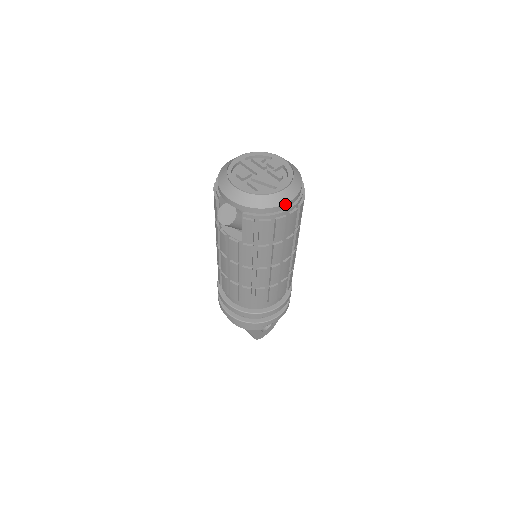
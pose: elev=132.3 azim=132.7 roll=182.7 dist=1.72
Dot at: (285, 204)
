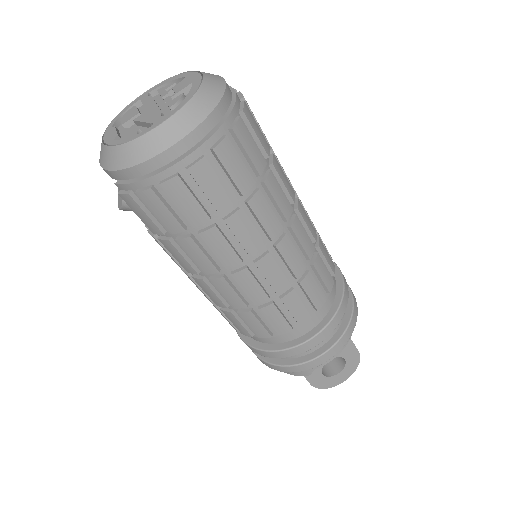
Dot at: (166, 151)
